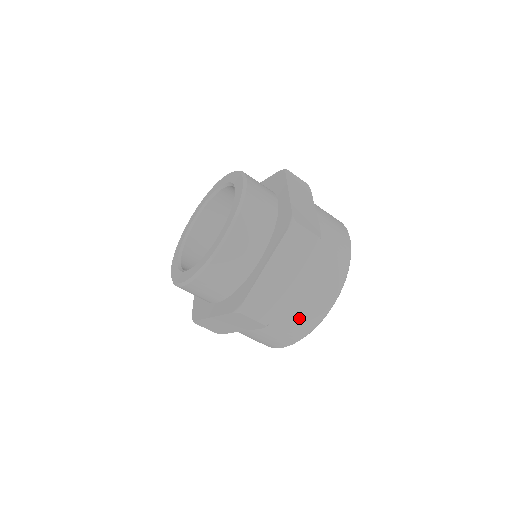
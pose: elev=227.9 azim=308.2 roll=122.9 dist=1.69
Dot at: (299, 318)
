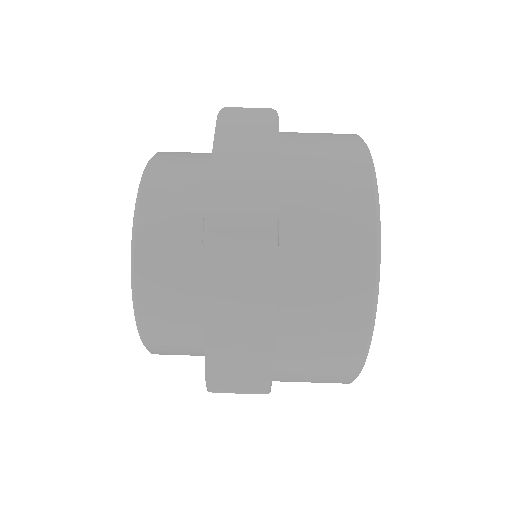
Dot at: occluded
